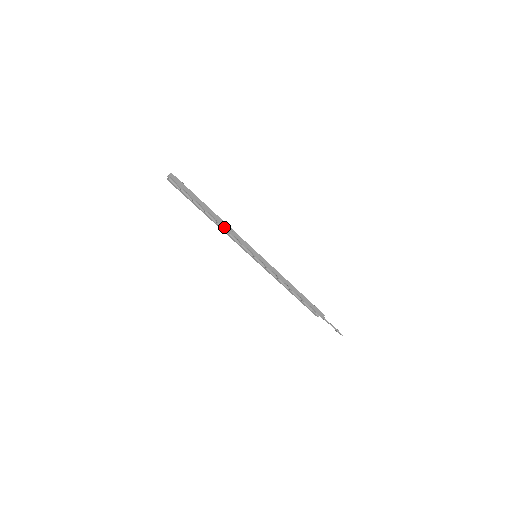
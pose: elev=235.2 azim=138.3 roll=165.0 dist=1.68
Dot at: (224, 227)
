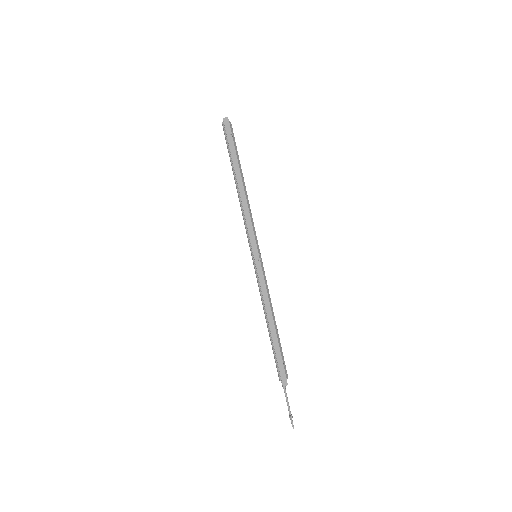
Dot at: (241, 201)
